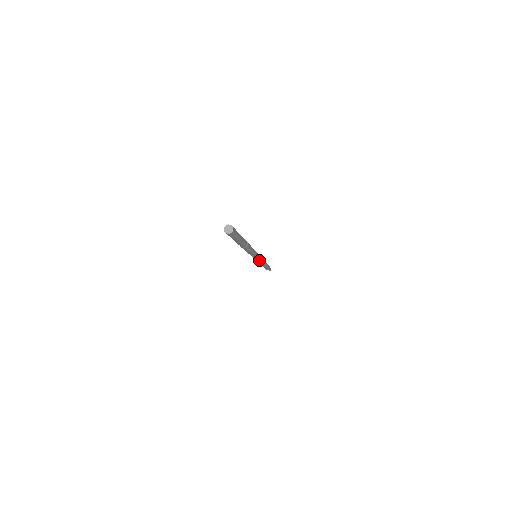
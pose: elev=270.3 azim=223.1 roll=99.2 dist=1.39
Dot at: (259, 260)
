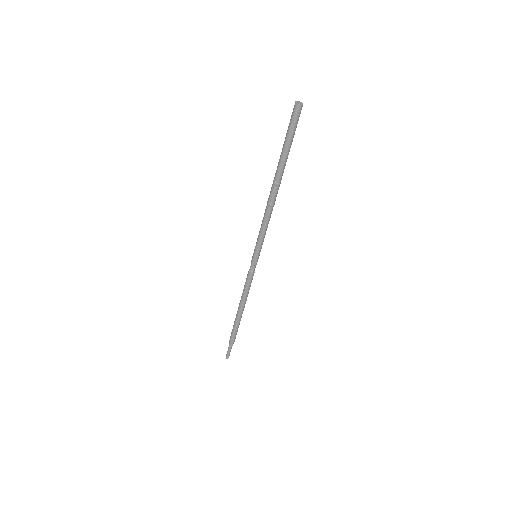
Dot at: (254, 271)
